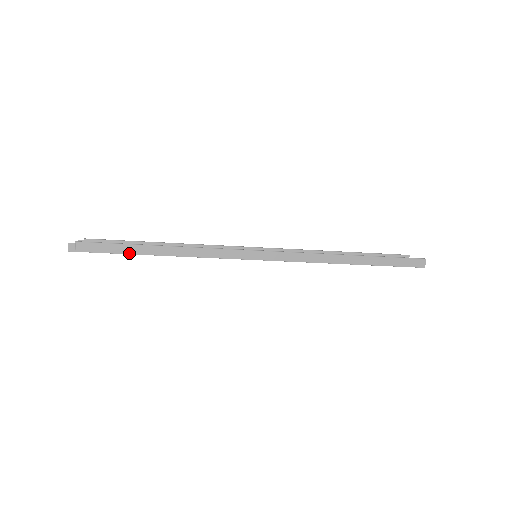
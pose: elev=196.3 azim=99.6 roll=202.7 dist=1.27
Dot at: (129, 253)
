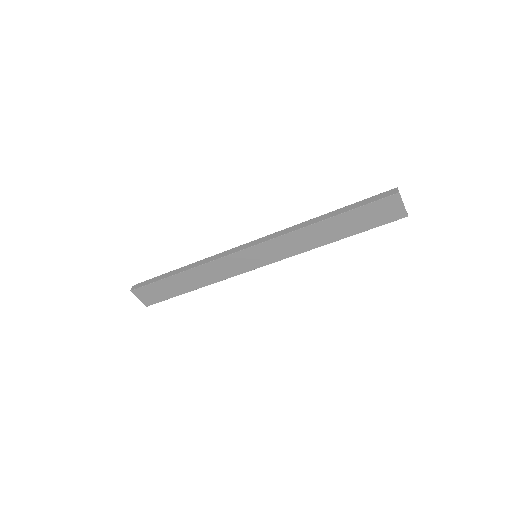
Dot at: (164, 278)
